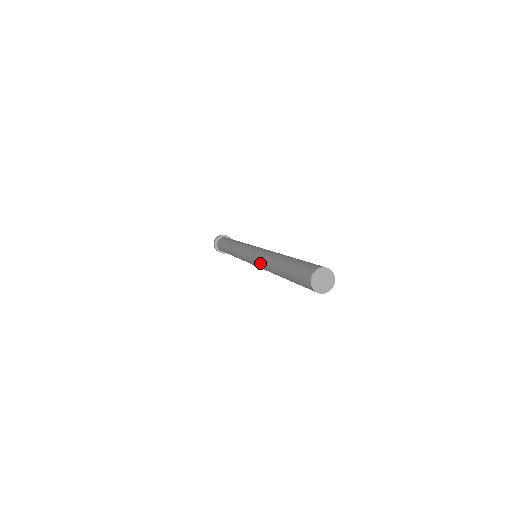
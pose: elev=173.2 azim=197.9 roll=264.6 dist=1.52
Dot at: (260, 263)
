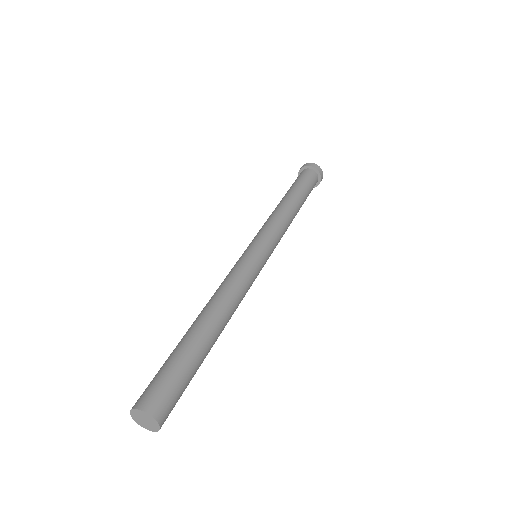
Dot at: occluded
